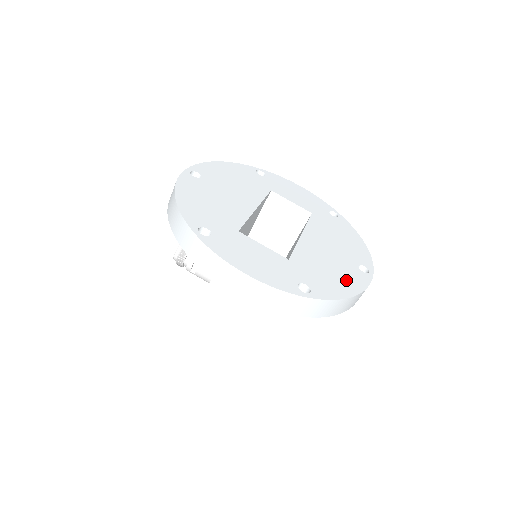
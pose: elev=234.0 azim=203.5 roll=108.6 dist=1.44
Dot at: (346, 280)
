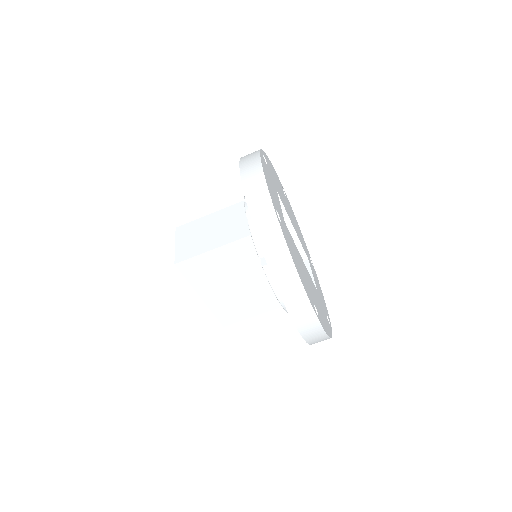
Dot at: occluded
